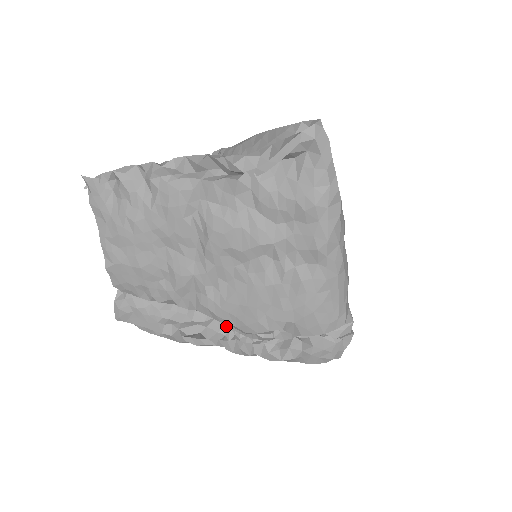
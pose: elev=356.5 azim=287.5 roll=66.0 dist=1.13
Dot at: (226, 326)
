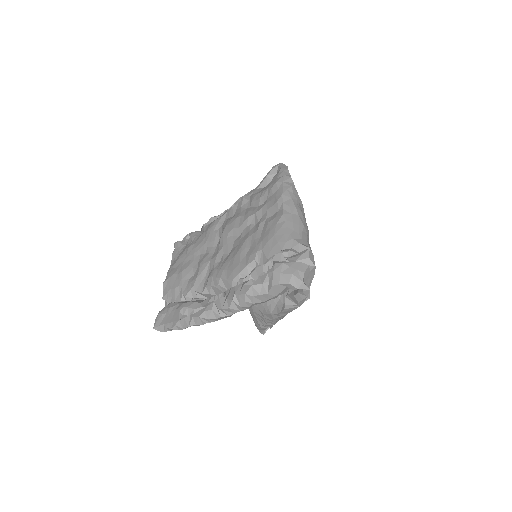
Dot at: occluded
